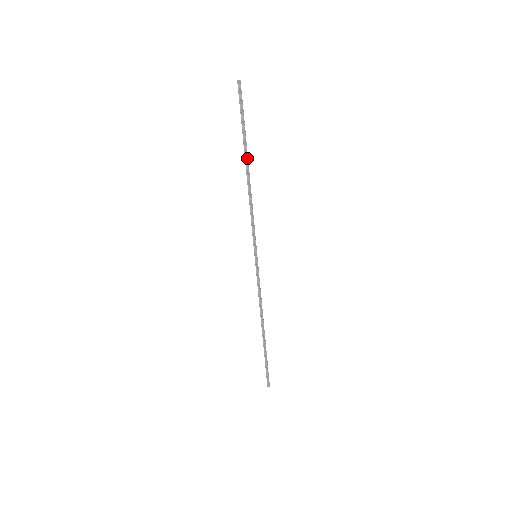
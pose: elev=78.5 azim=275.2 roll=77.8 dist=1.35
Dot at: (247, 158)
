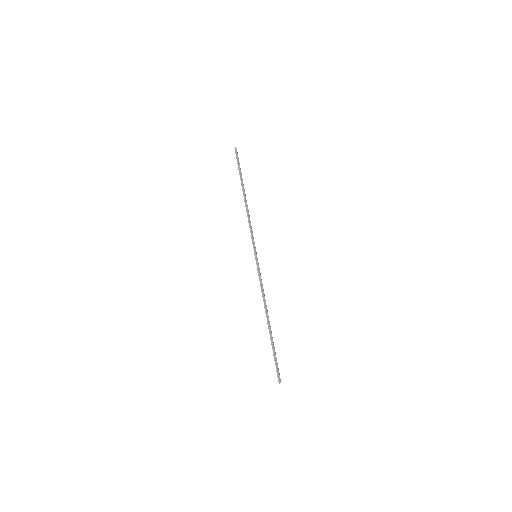
Dot at: (244, 189)
